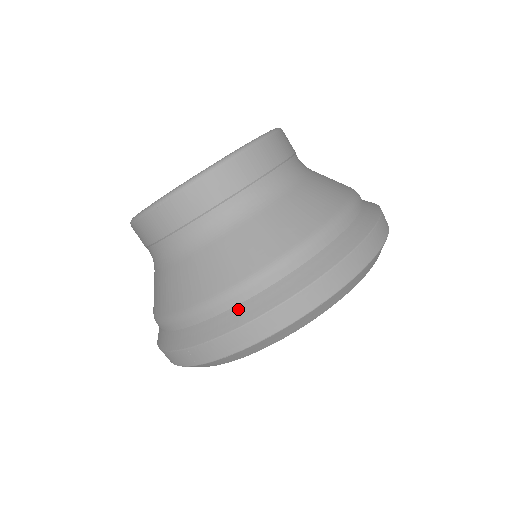
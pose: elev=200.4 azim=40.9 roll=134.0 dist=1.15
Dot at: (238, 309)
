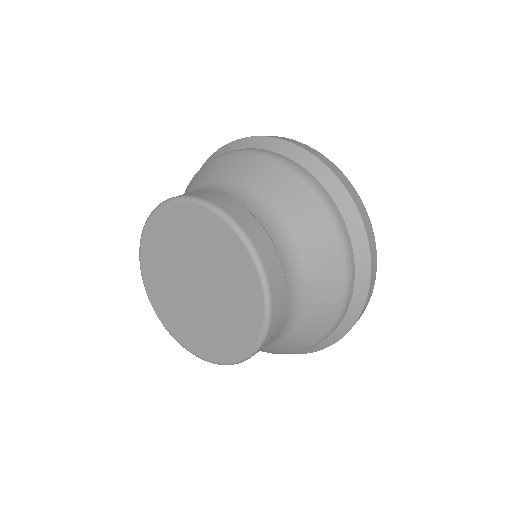
Dot at: (304, 350)
